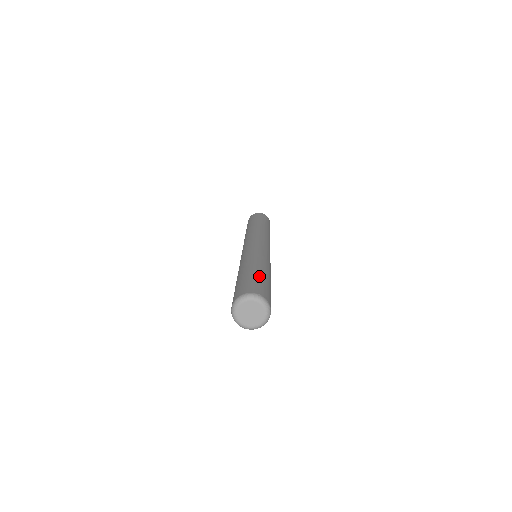
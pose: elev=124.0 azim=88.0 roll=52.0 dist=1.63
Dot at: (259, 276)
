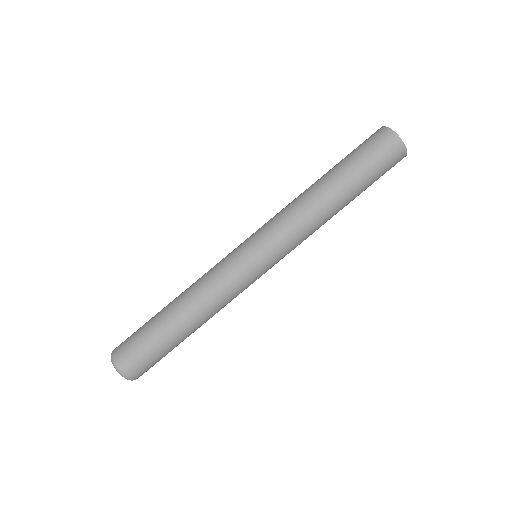
Dot at: (161, 342)
